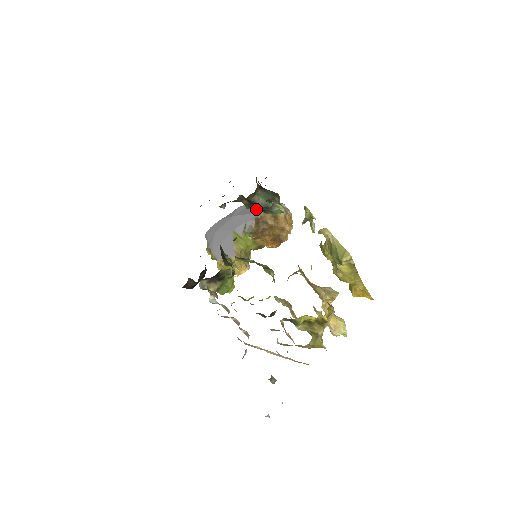
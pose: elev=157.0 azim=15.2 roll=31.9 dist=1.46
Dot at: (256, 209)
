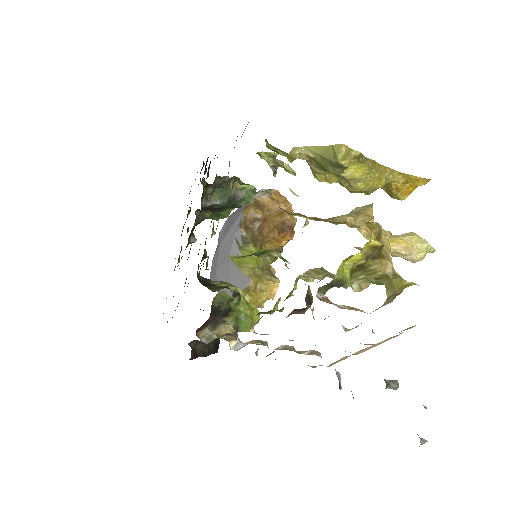
Dot at: (229, 214)
